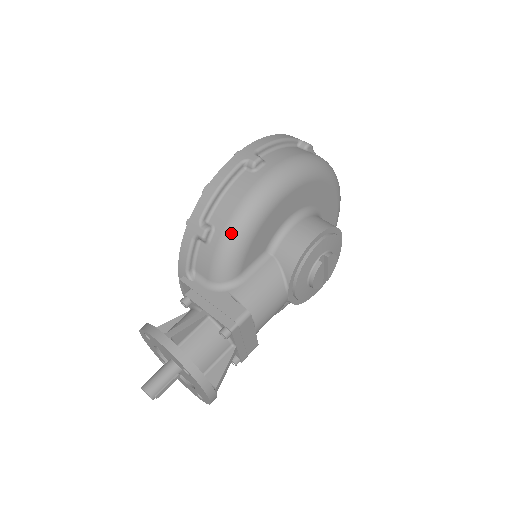
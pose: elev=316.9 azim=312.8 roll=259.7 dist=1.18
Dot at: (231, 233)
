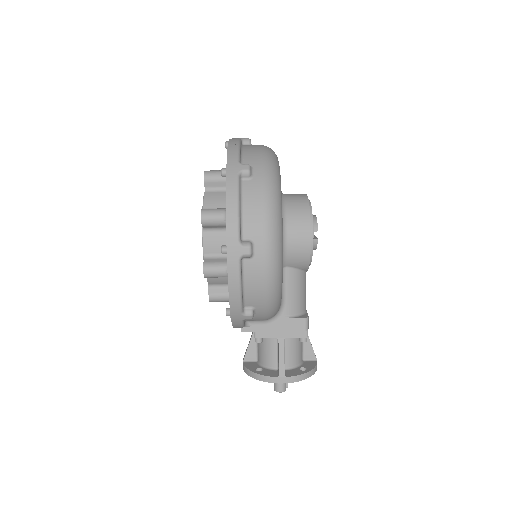
Dot at: (271, 304)
